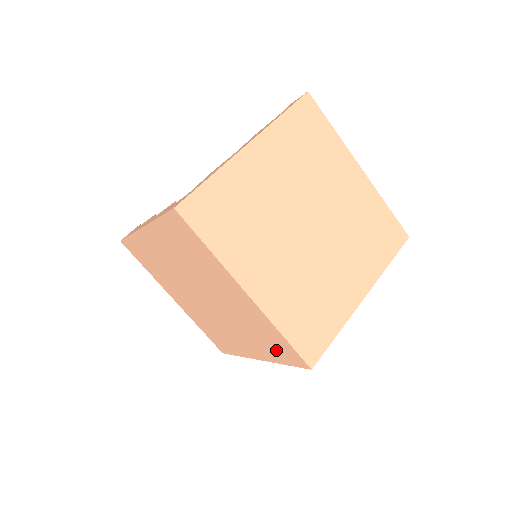
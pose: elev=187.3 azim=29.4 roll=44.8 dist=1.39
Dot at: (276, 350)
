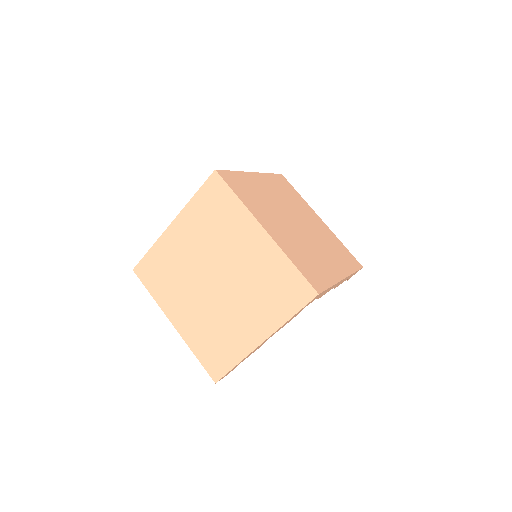
Dot at: (284, 298)
